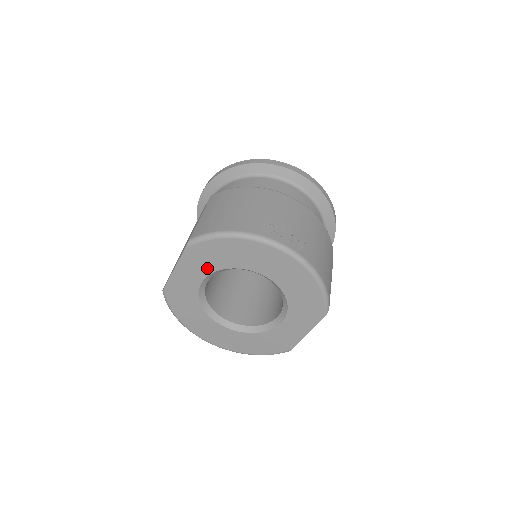
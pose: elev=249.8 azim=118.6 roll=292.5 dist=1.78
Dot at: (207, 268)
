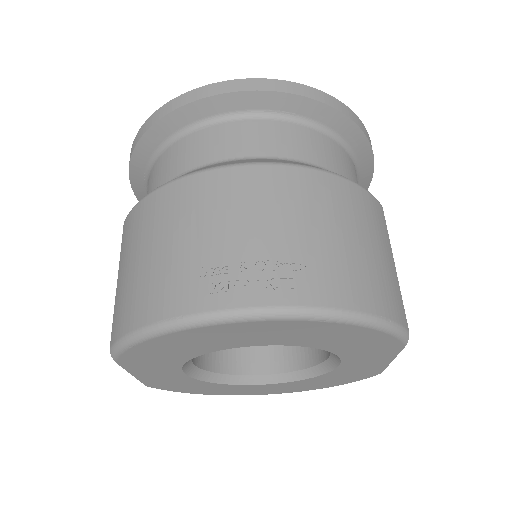
Dot at: (171, 363)
